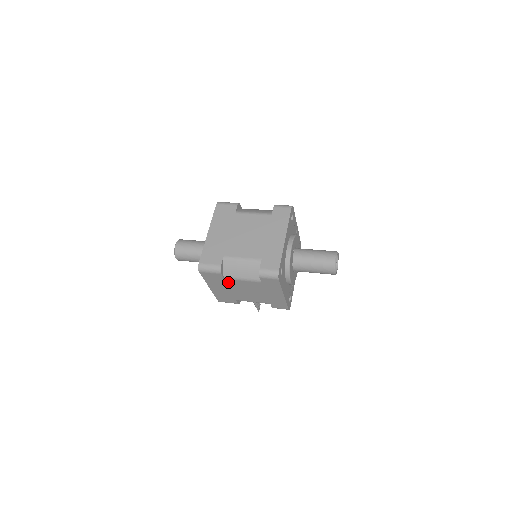
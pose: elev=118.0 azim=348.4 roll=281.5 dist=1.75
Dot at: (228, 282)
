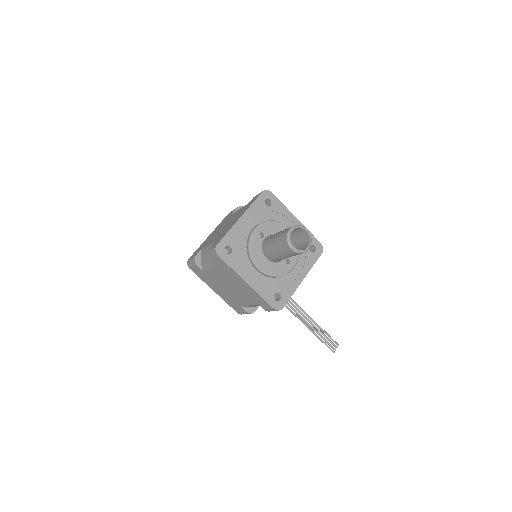
Dot at: (210, 276)
